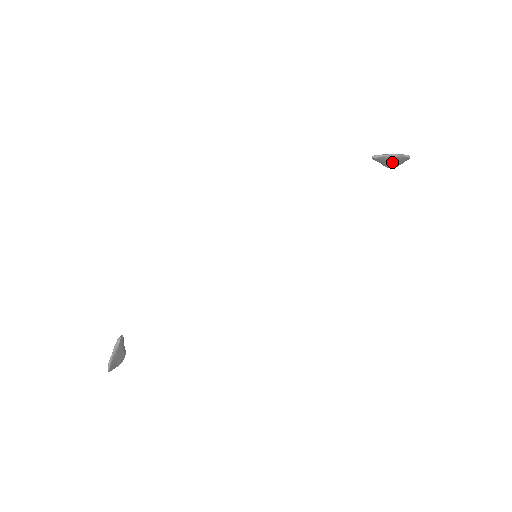
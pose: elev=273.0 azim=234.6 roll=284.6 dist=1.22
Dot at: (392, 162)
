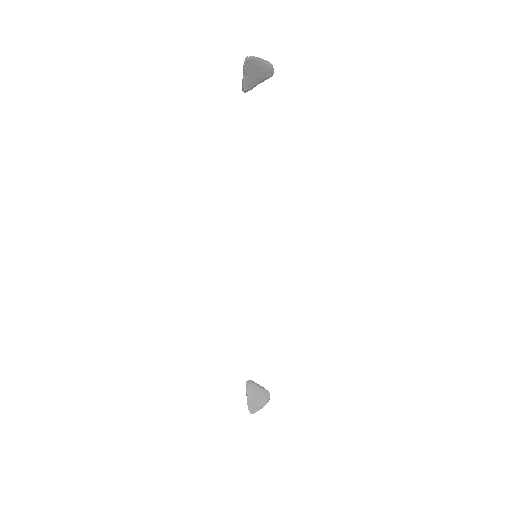
Dot at: (258, 73)
